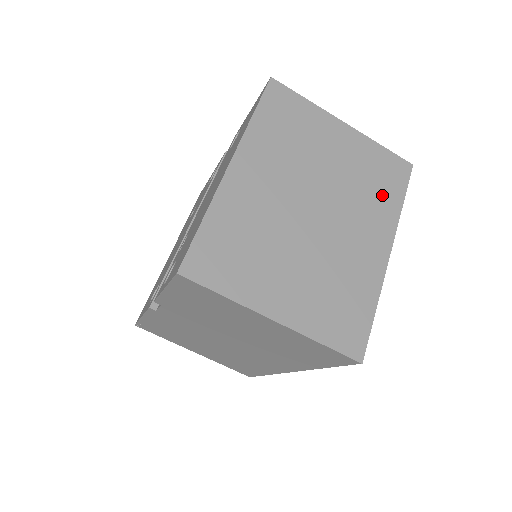
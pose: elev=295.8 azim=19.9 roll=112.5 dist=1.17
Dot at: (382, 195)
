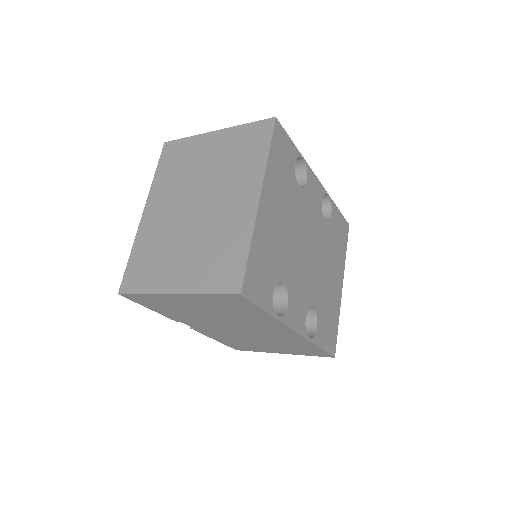
Dot at: (249, 159)
